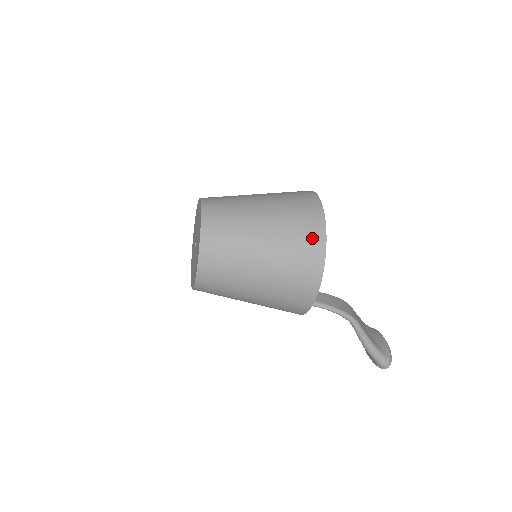
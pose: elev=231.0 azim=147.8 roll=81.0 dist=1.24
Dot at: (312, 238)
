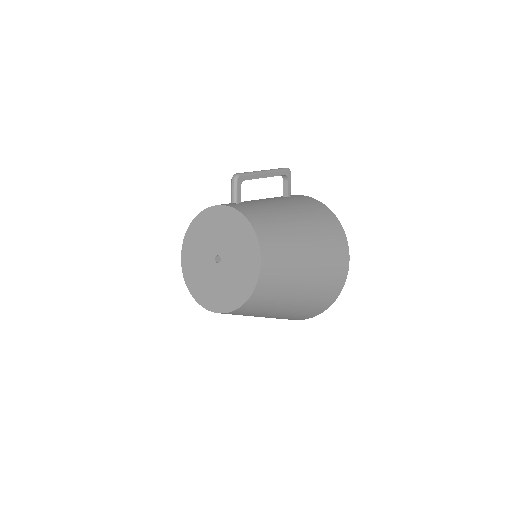
Dot at: (318, 309)
